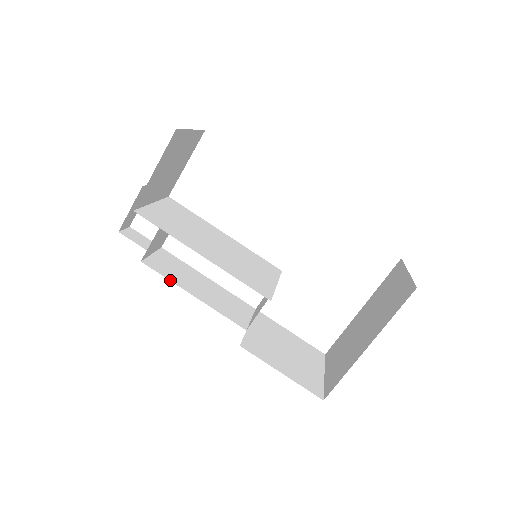
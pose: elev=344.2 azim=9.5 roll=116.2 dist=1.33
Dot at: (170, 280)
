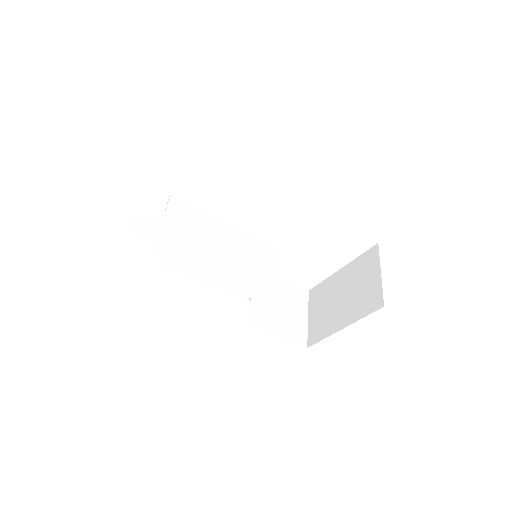
Dot at: (184, 274)
